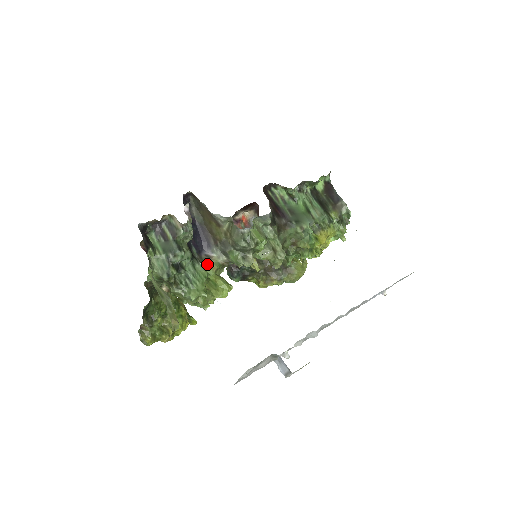
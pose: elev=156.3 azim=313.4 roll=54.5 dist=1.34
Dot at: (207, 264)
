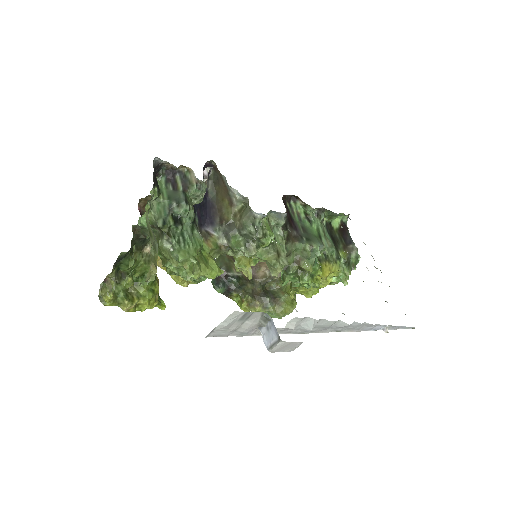
Dot at: (204, 239)
